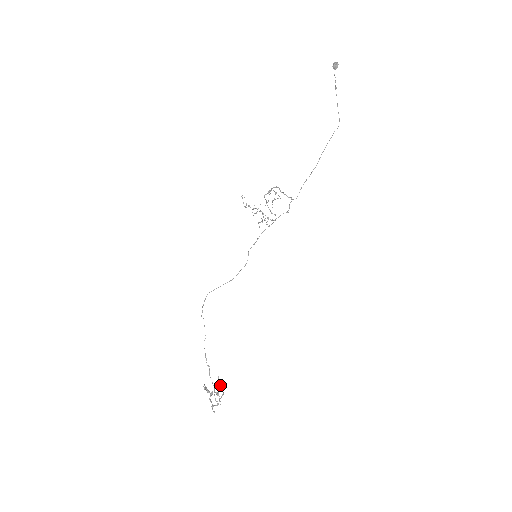
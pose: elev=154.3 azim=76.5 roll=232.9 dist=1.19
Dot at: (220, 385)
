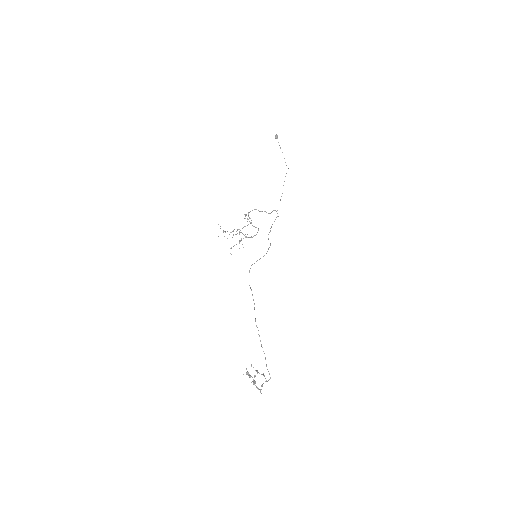
Dot at: (256, 370)
